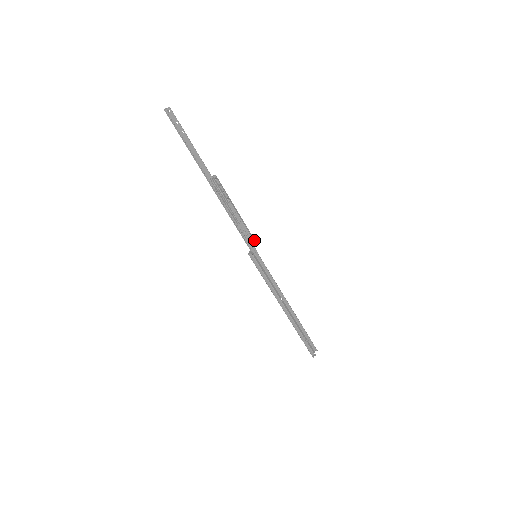
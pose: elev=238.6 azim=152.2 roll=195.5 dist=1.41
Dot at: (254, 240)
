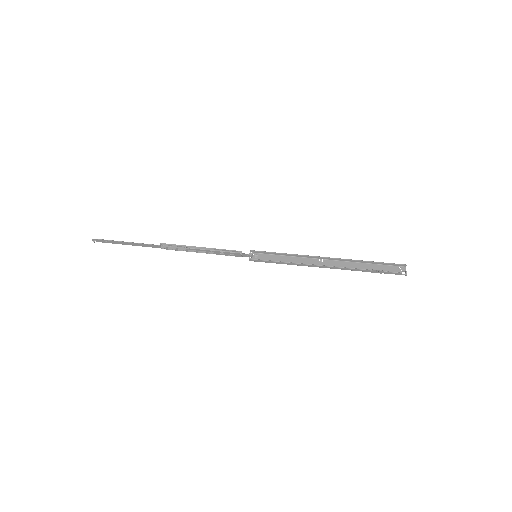
Dot at: (236, 251)
